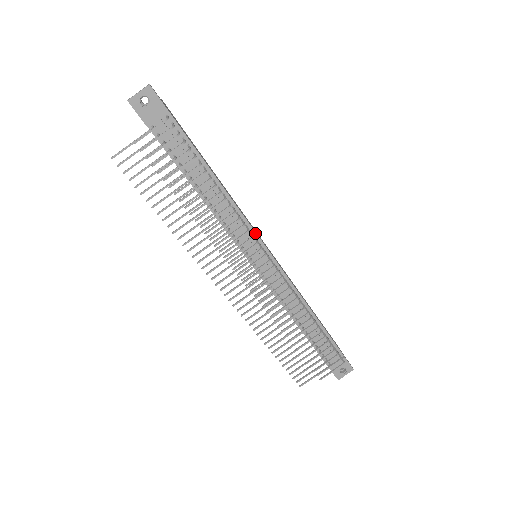
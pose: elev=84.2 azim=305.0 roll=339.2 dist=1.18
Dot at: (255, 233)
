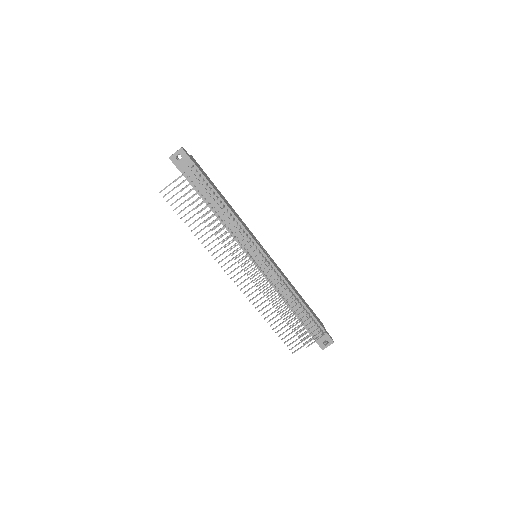
Dot at: (253, 239)
